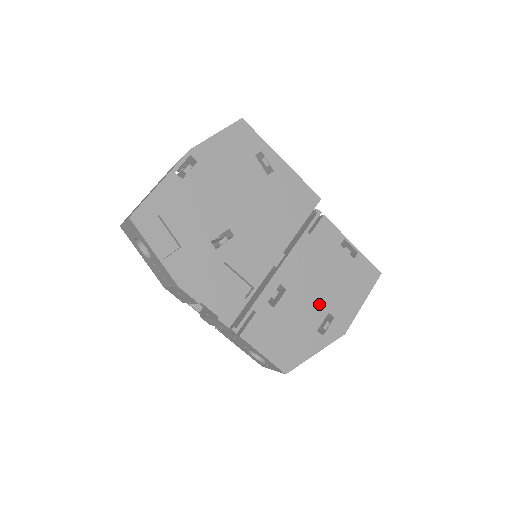
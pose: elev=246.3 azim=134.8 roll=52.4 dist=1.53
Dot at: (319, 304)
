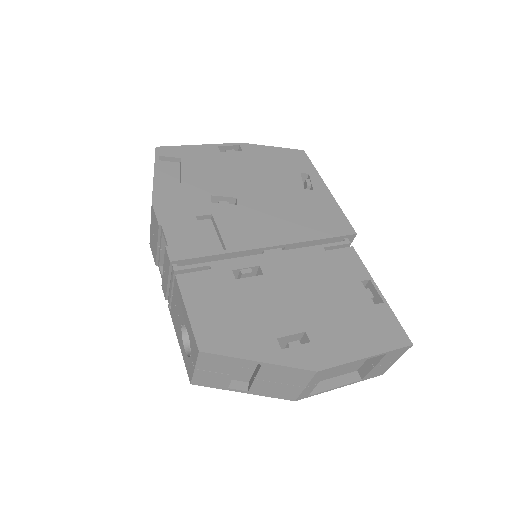
Dot at: (297, 314)
